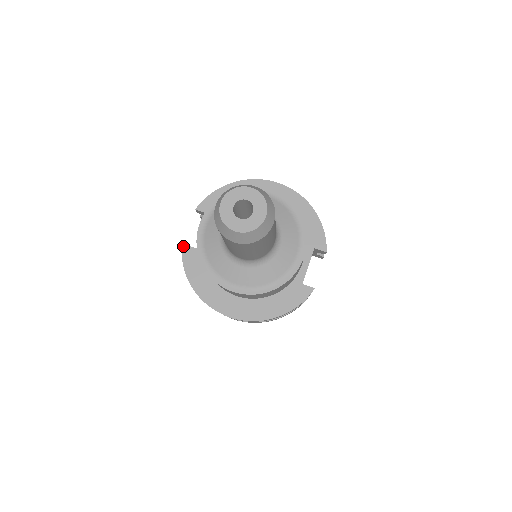
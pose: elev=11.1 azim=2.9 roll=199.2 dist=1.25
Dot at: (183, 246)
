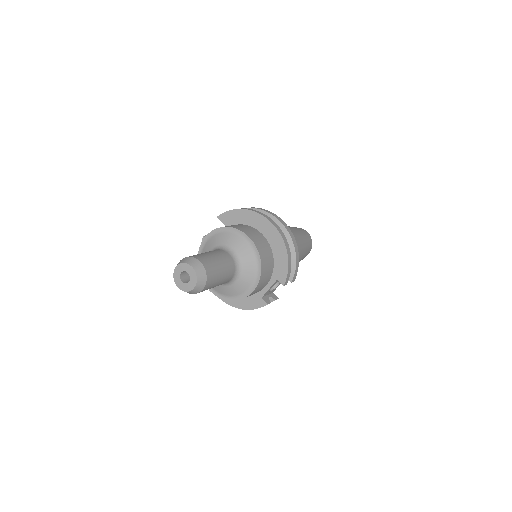
Dot at: (203, 238)
